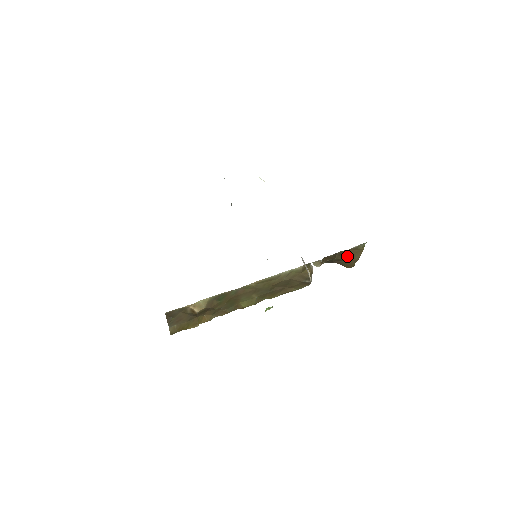
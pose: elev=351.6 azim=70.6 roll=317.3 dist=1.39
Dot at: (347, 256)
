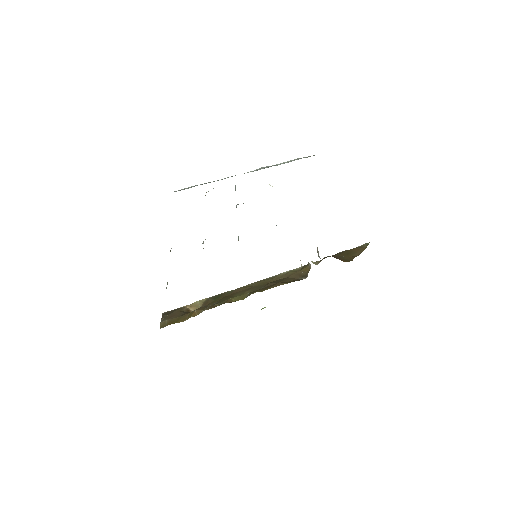
Dot at: (348, 253)
